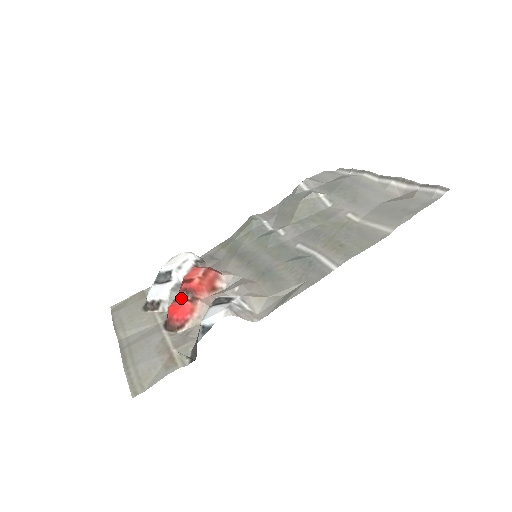
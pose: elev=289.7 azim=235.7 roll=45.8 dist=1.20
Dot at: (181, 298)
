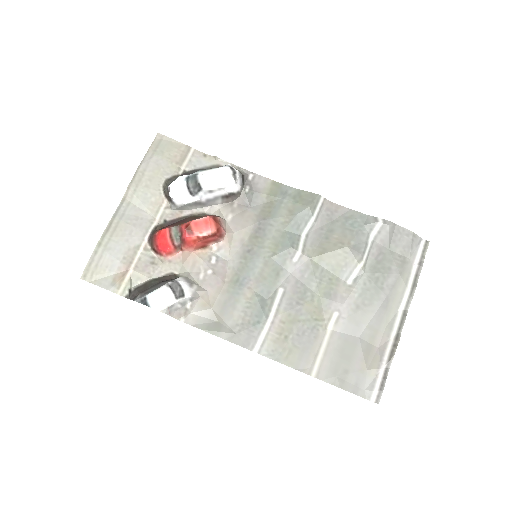
Dot at: (174, 235)
